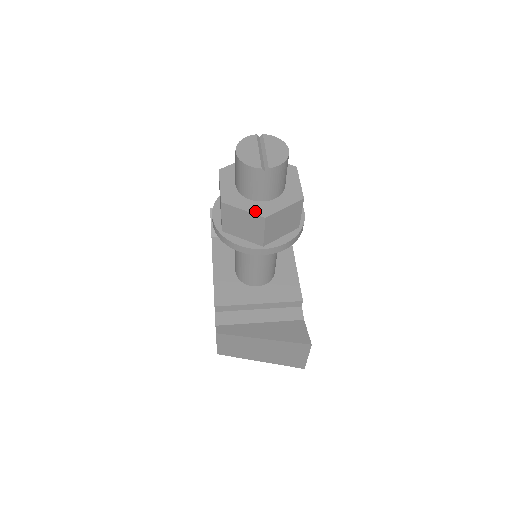
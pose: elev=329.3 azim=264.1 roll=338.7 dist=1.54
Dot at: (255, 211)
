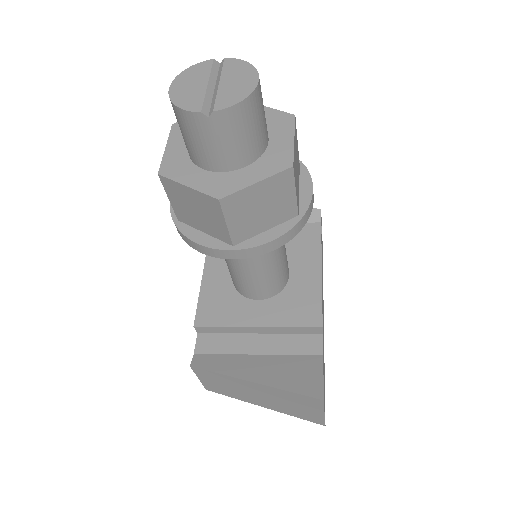
Dot at: (205, 188)
